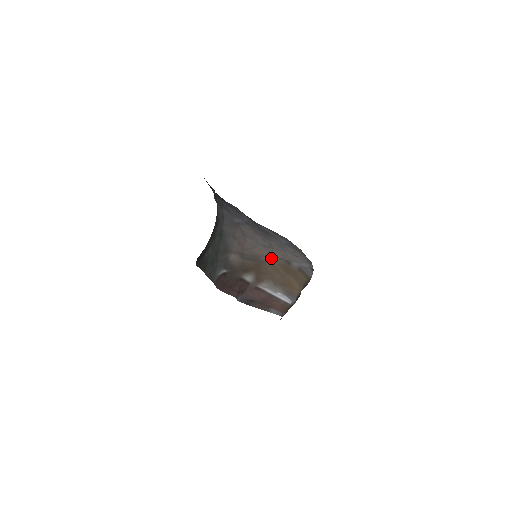
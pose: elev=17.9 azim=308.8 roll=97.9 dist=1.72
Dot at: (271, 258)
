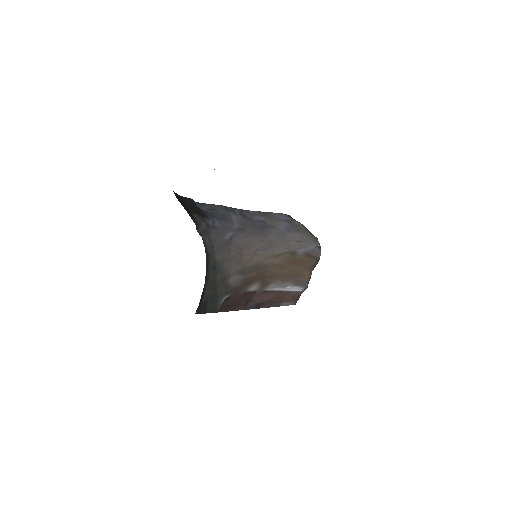
Dot at: (274, 258)
